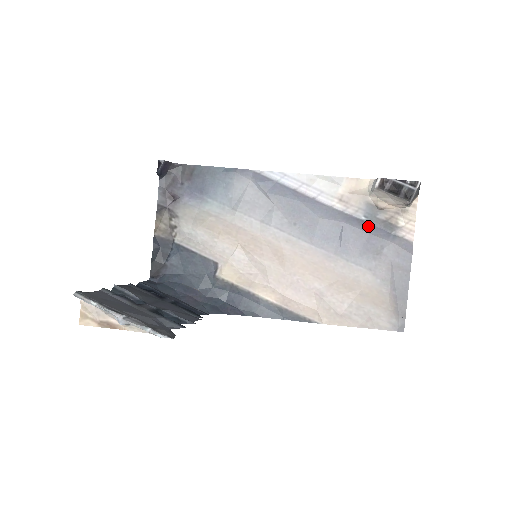
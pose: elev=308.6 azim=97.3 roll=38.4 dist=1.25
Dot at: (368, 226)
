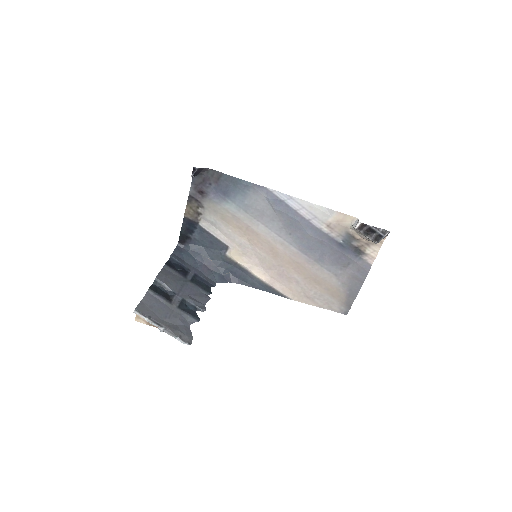
Dot at: (343, 248)
